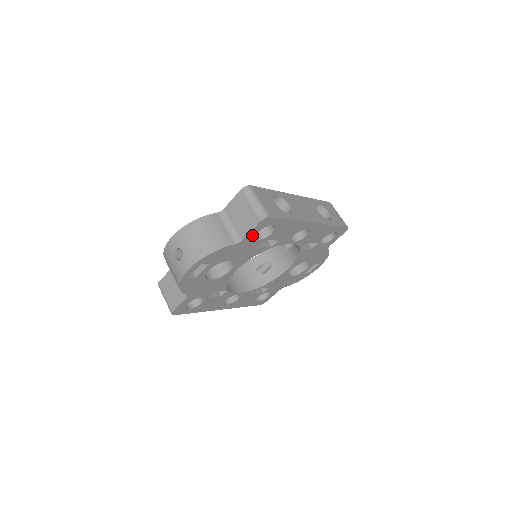
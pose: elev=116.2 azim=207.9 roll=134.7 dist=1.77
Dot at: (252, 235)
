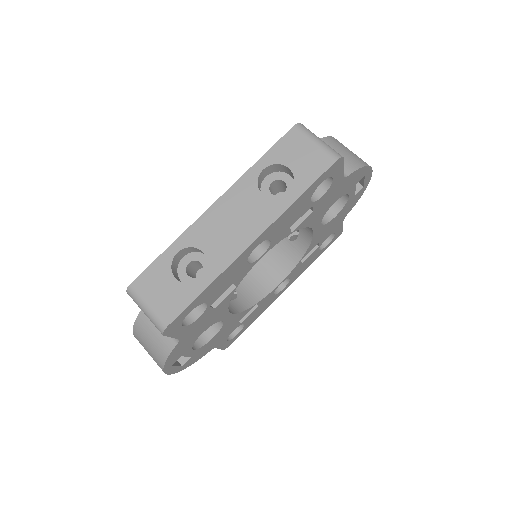
Dot at: (182, 330)
